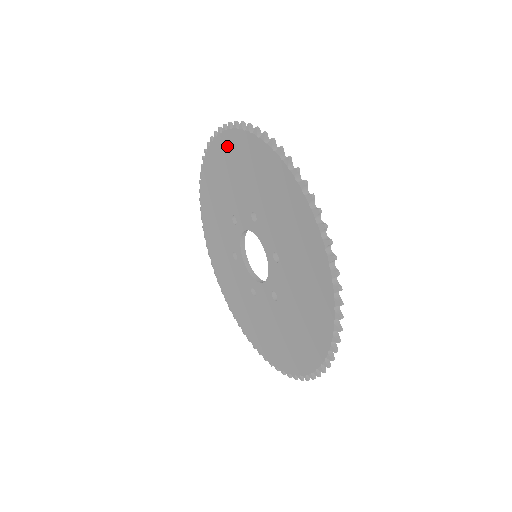
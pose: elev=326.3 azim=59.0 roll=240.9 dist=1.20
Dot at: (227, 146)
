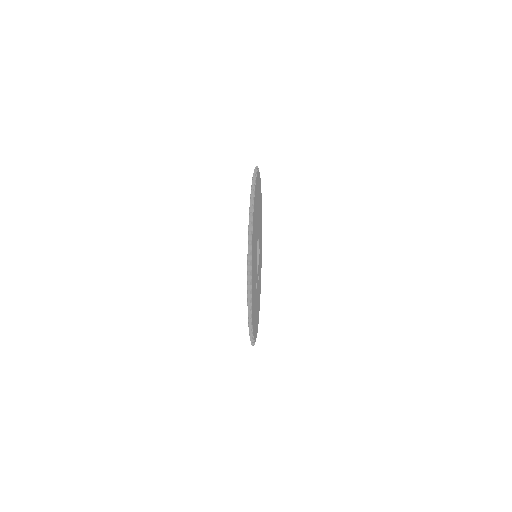
Dot at: occluded
